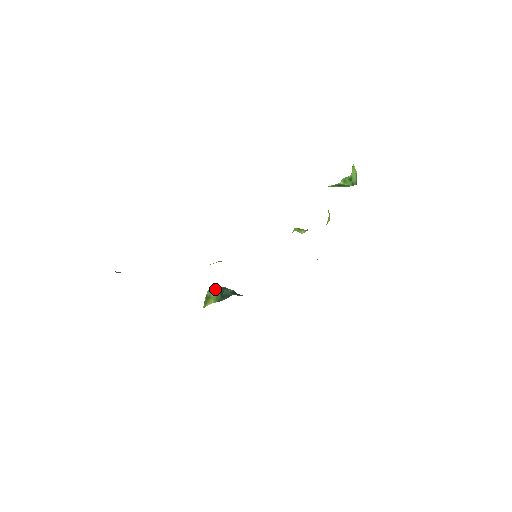
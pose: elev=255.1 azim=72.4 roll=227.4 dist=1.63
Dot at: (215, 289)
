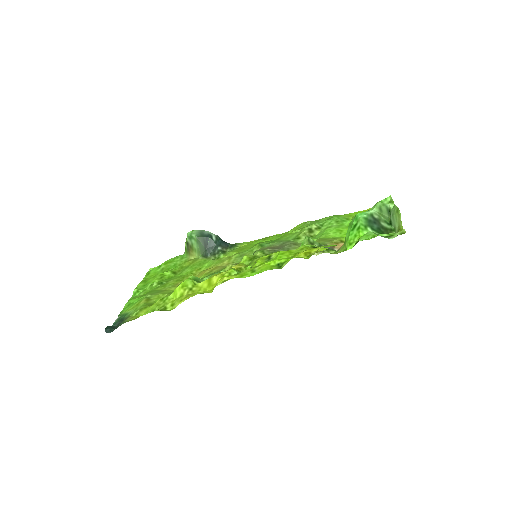
Dot at: (197, 239)
